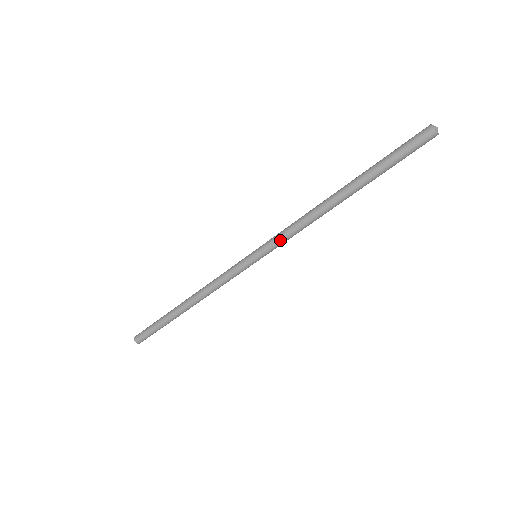
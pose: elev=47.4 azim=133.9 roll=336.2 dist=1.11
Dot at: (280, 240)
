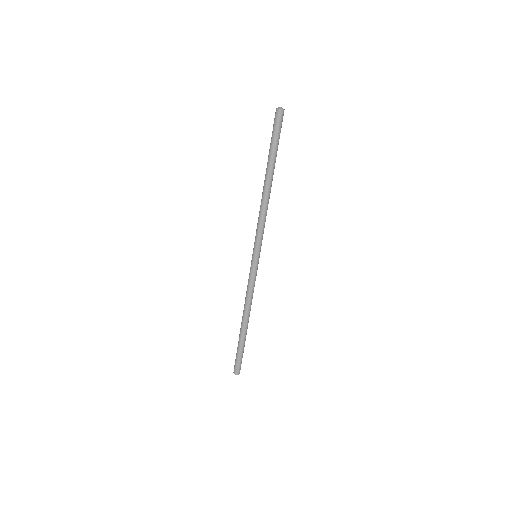
Dot at: (259, 234)
